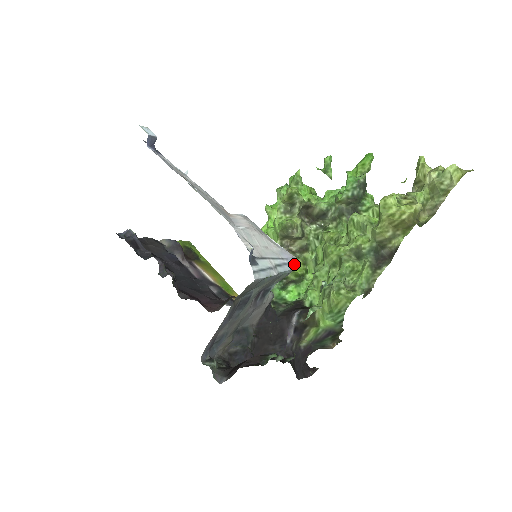
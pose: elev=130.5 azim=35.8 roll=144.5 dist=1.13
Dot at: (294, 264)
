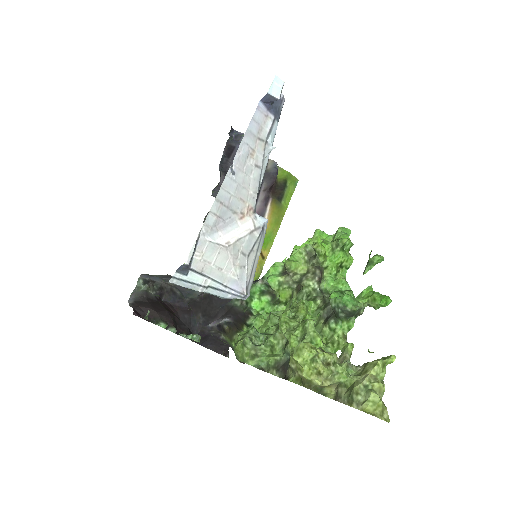
Dot at: (237, 297)
